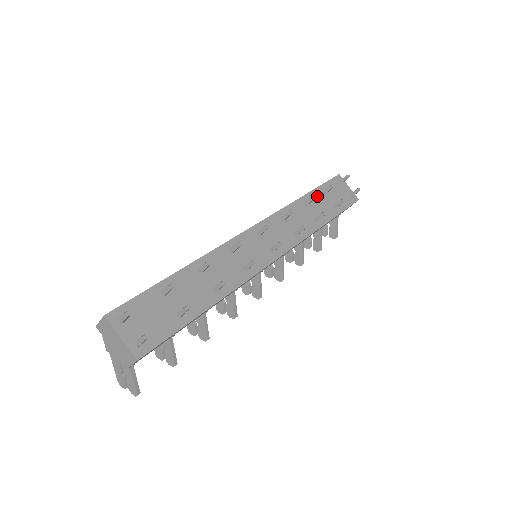
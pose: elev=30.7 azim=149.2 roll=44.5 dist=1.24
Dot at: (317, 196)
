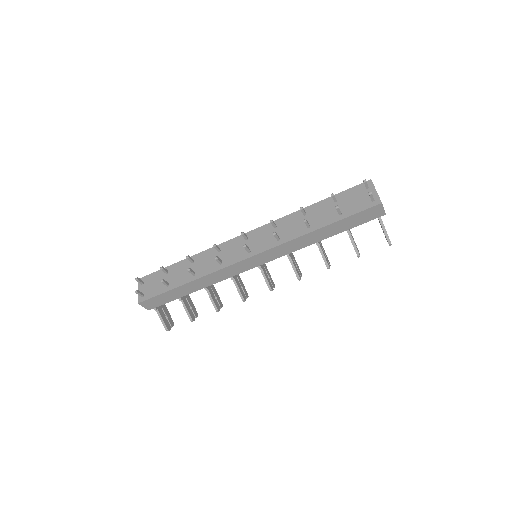
Dot at: (325, 205)
